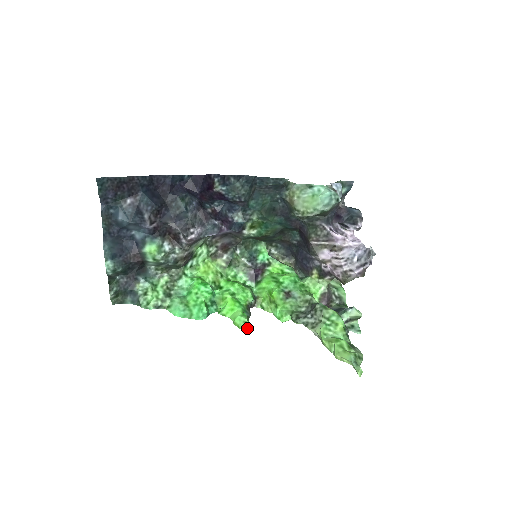
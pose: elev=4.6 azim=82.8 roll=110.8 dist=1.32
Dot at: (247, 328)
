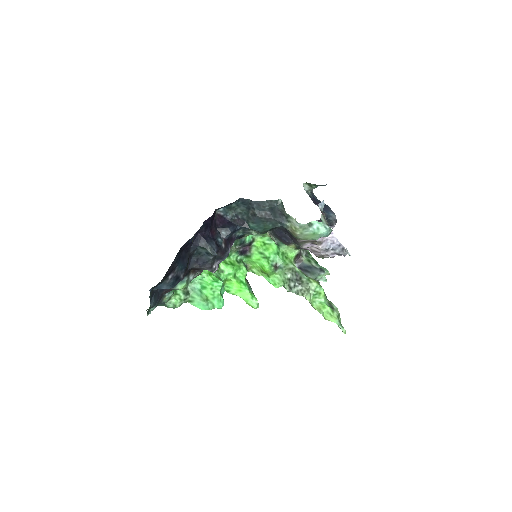
Dot at: occluded
